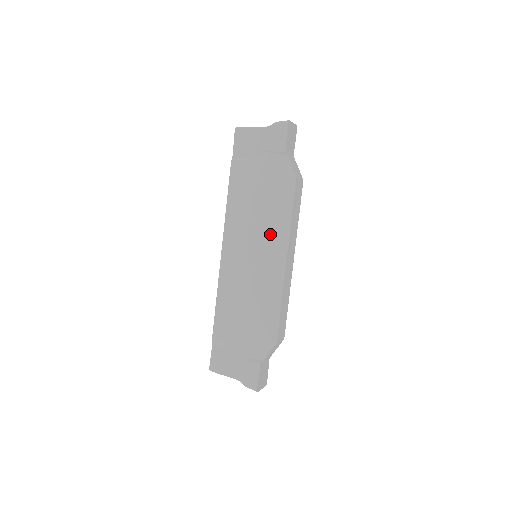
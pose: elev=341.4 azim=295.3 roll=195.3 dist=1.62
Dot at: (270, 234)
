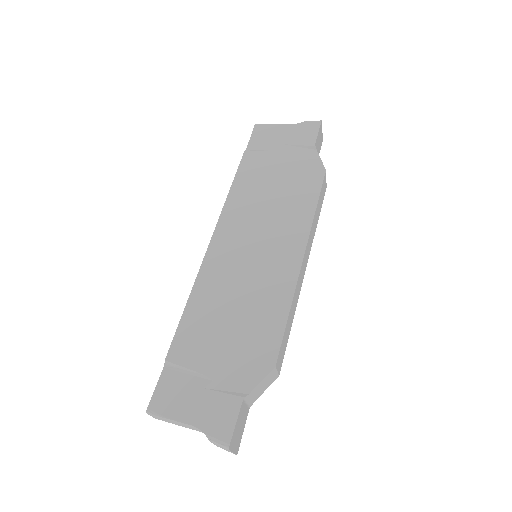
Dot at: (284, 225)
